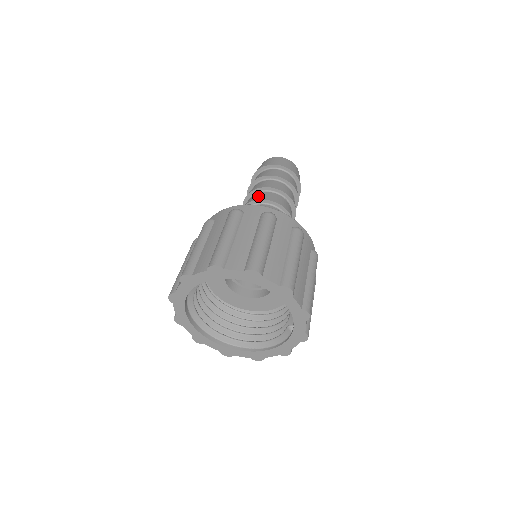
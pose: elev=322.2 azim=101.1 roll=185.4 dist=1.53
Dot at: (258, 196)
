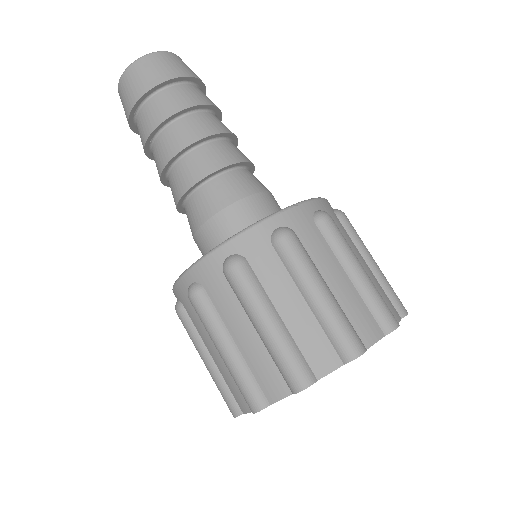
Dot at: (190, 170)
